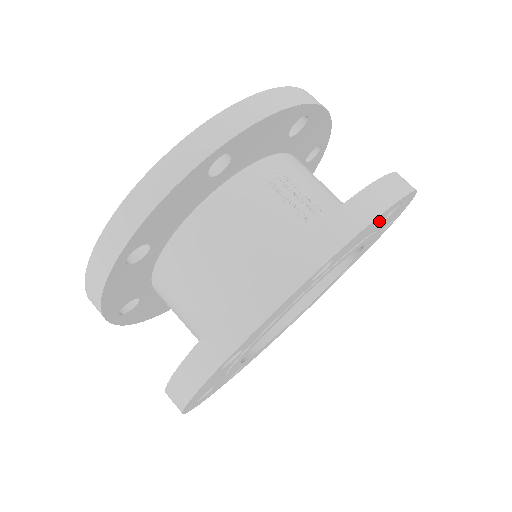
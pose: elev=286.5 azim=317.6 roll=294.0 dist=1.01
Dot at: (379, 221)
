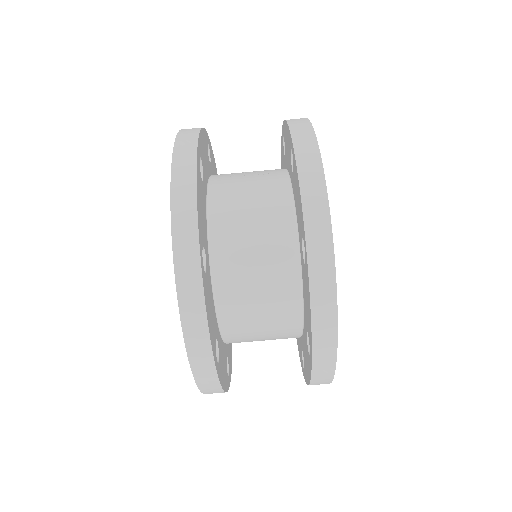
Dot at: occluded
